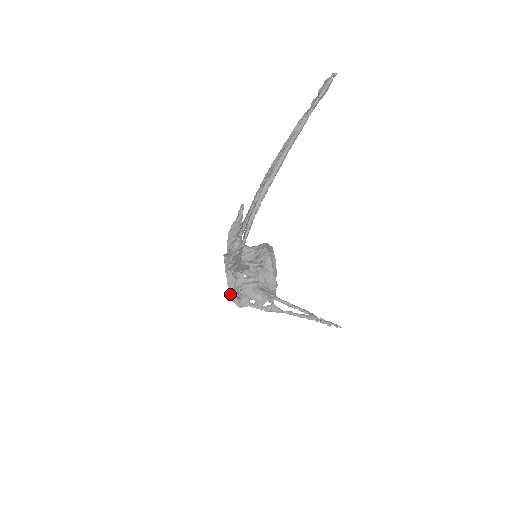
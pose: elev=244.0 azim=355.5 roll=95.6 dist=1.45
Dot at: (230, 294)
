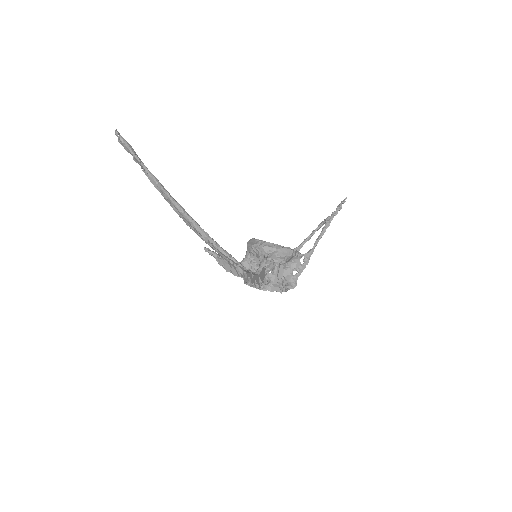
Dot at: occluded
